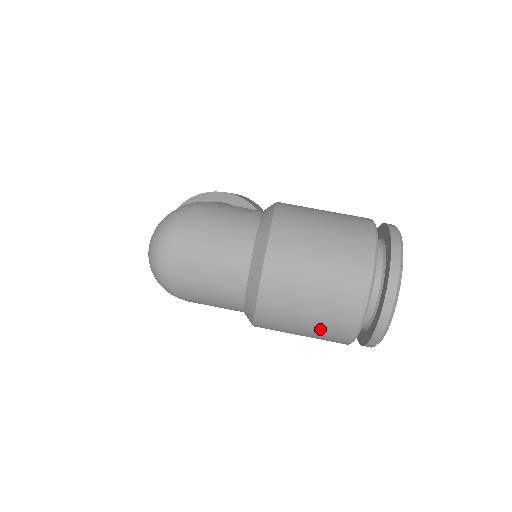
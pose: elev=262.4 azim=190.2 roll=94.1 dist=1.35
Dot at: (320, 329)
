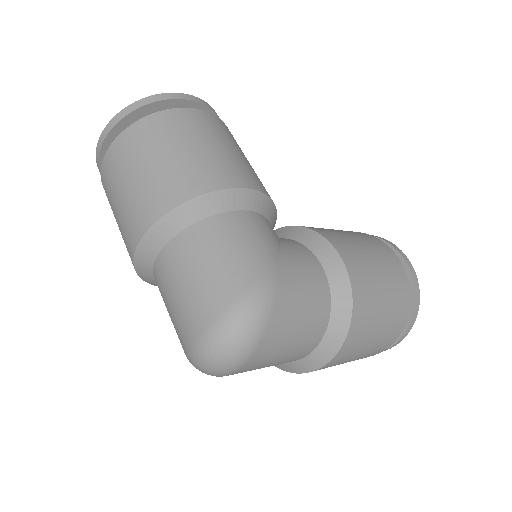
Dot at: occluded
